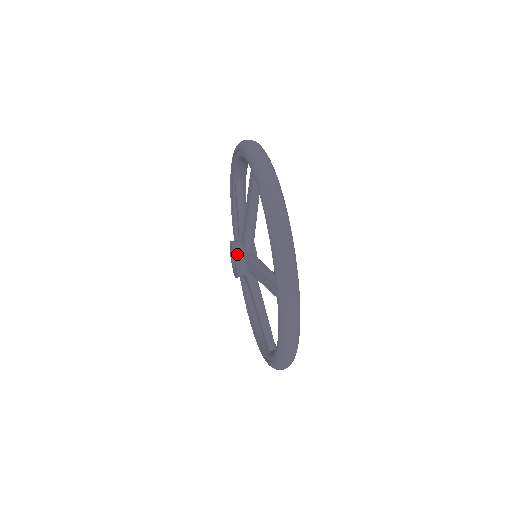
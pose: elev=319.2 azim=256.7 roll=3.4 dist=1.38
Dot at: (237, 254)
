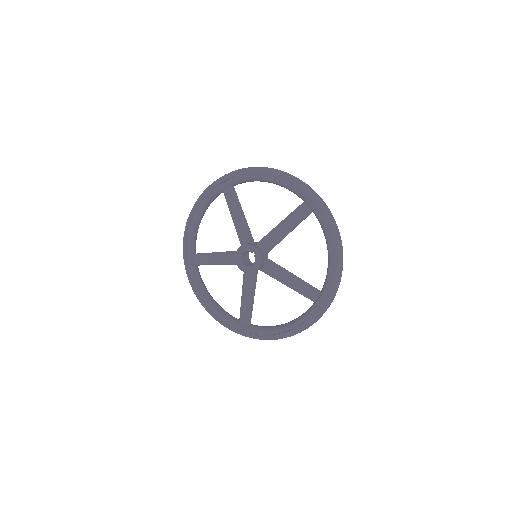
Dot at: (262, 258)
